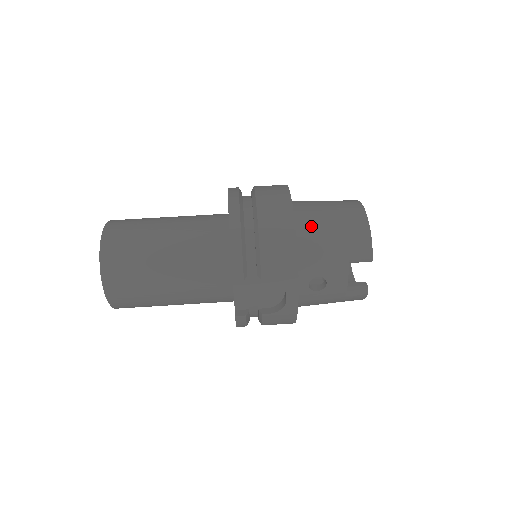
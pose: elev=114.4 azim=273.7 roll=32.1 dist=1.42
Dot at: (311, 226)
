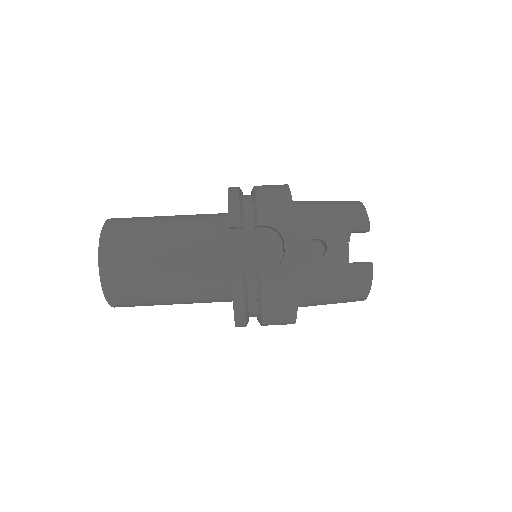
Dot at: (306, 203)
